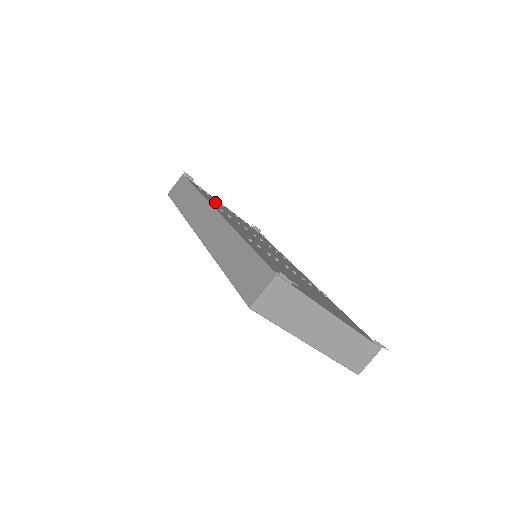
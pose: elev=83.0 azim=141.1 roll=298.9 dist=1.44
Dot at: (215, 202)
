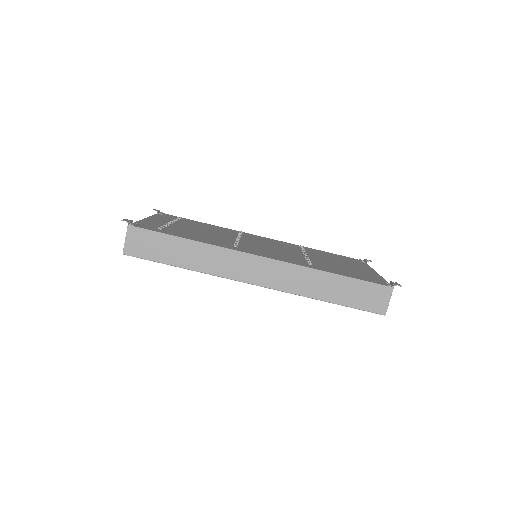
Dot at: (187, 233)
